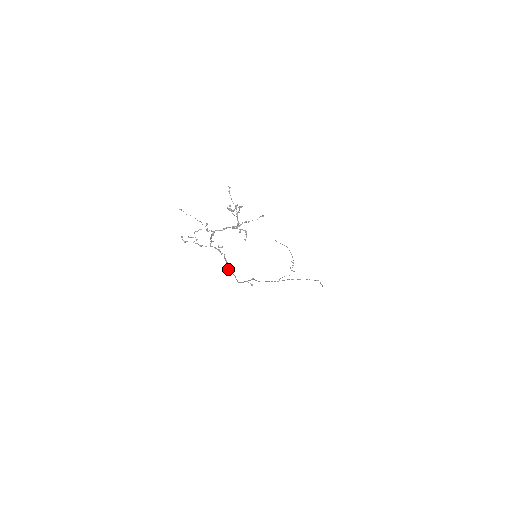
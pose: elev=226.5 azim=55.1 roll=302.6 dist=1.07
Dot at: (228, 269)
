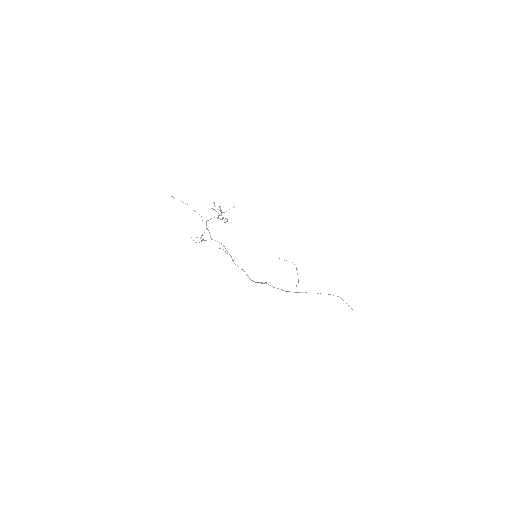
Dot at: occluded
